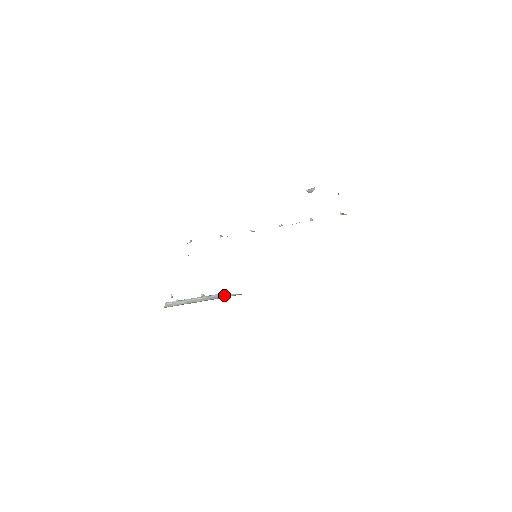
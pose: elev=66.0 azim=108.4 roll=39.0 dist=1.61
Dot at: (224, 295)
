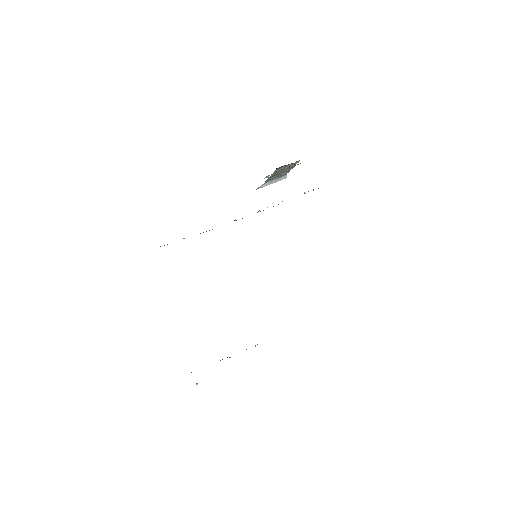
Dot at: occluded
